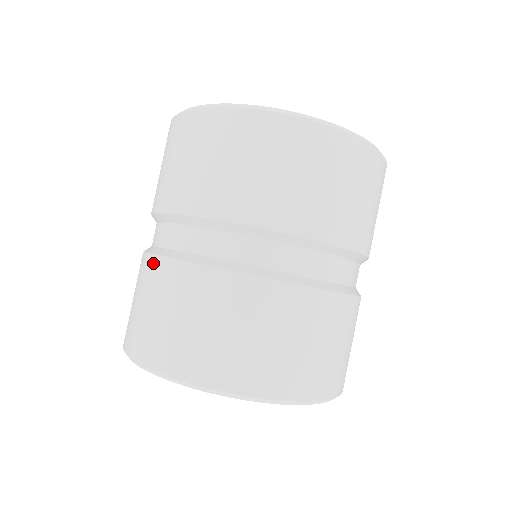
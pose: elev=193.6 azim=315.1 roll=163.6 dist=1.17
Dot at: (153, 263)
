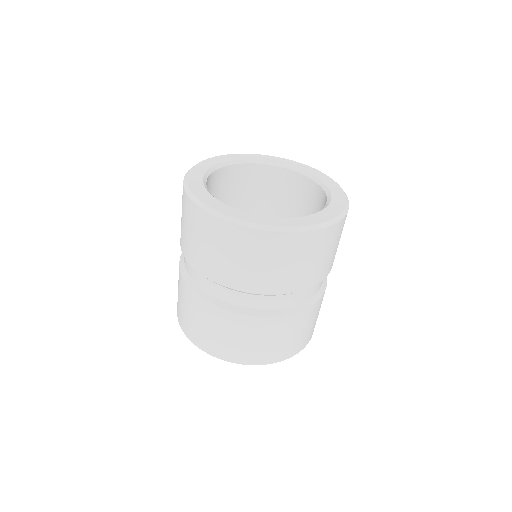
Dot at: (192, 295)
